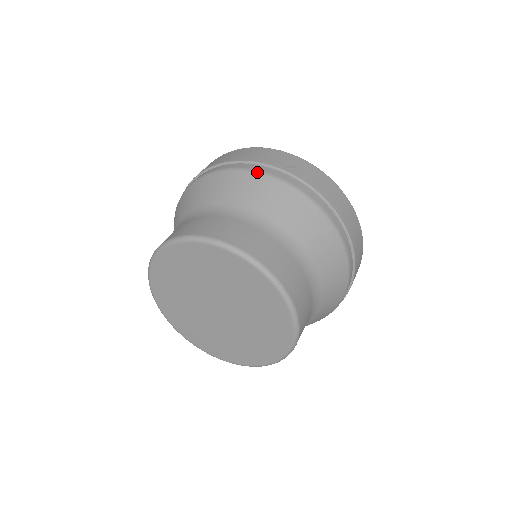
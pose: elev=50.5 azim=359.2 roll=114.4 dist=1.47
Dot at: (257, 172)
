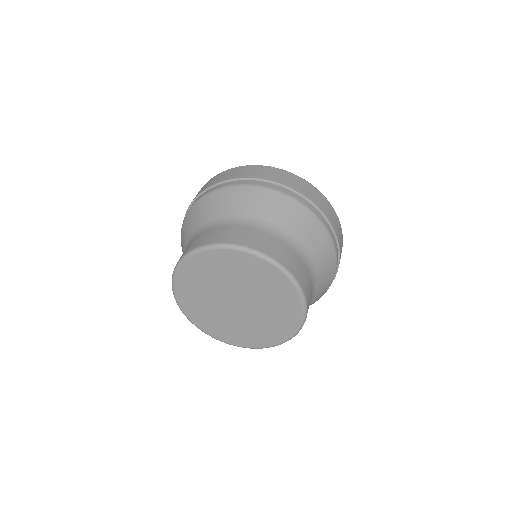
Dot at: (287, 195)
